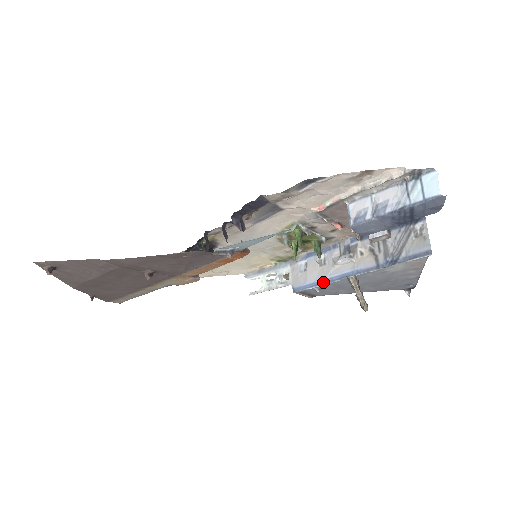
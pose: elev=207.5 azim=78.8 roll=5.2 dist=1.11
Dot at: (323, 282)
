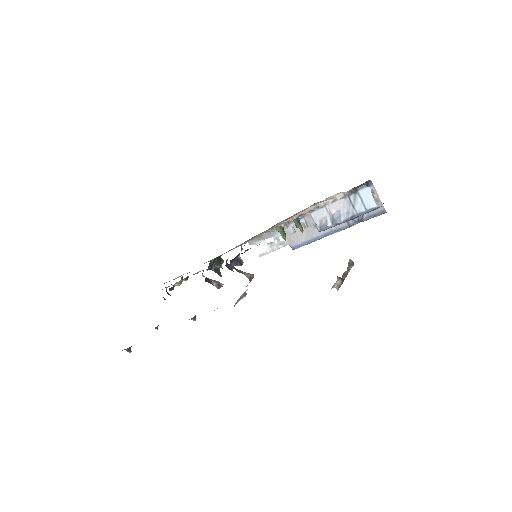
Dot at: (312, 241)
